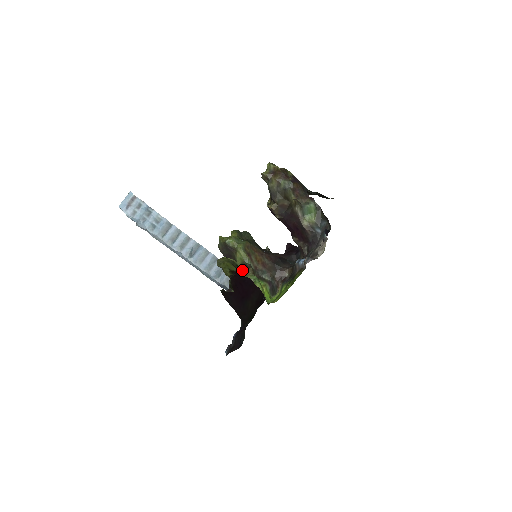
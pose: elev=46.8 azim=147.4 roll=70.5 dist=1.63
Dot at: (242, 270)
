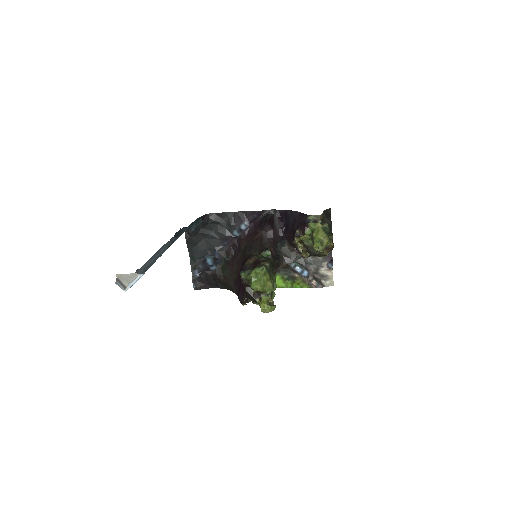
Dot at: (273, 302)
